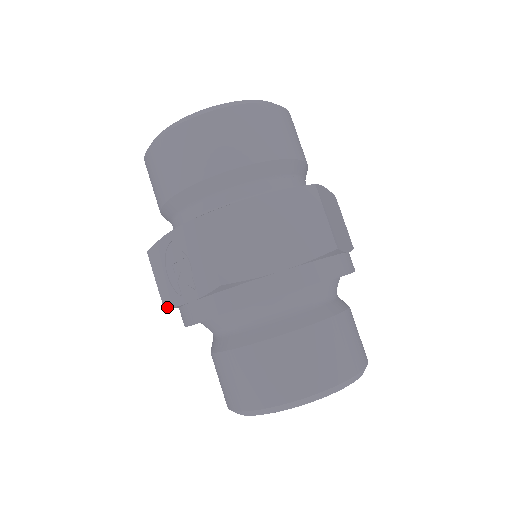
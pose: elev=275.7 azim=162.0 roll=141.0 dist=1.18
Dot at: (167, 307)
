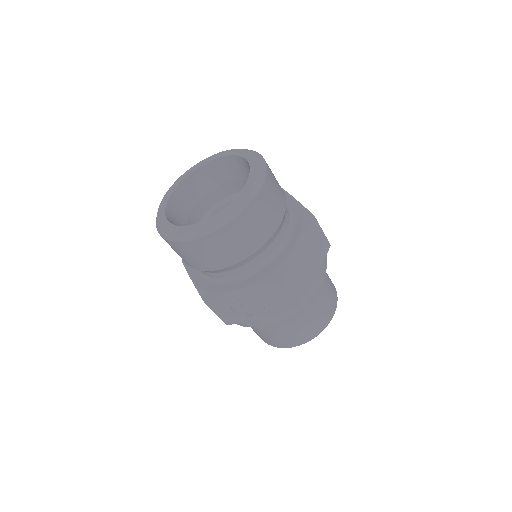
Dot at: (231, 324)
